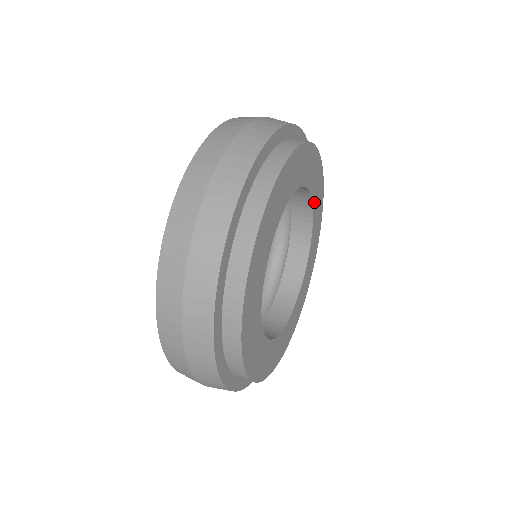
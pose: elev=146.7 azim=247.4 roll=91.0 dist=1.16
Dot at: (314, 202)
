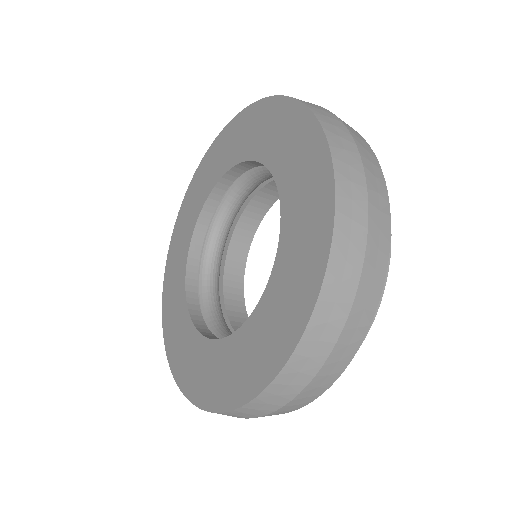
Dot at: occluded
